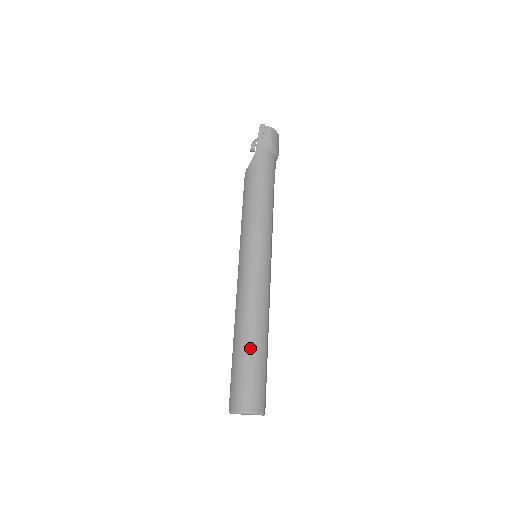
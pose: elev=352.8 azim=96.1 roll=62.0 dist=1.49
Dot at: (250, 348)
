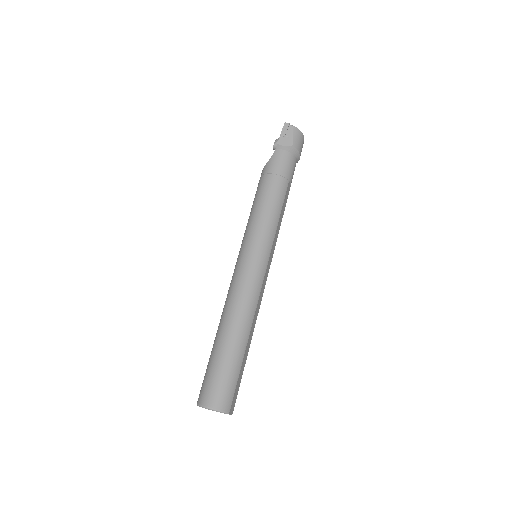
Dot at: (227, 347)
